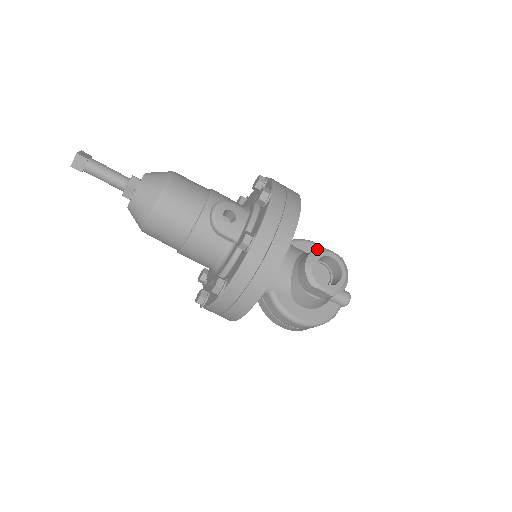
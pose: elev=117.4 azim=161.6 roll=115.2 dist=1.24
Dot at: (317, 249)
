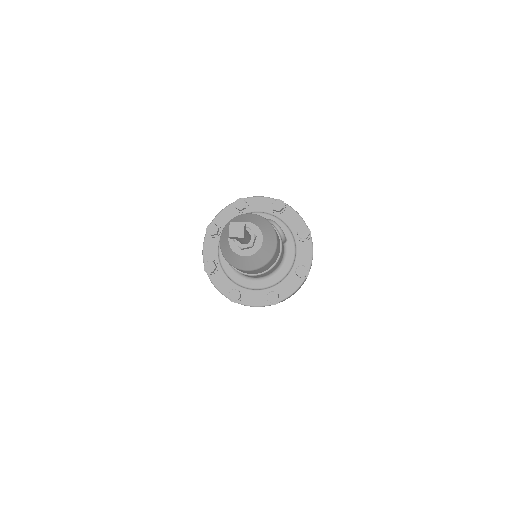
Dot at: occluded
